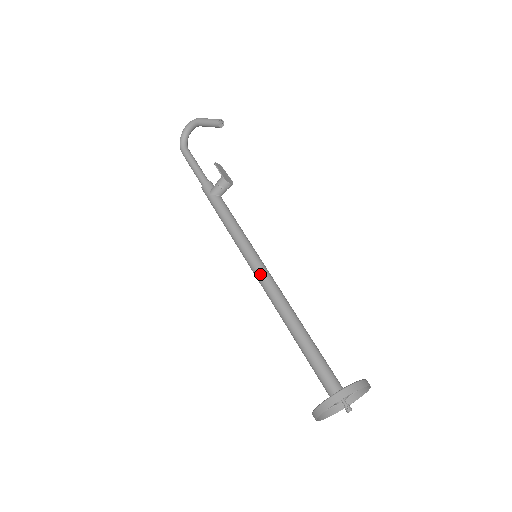
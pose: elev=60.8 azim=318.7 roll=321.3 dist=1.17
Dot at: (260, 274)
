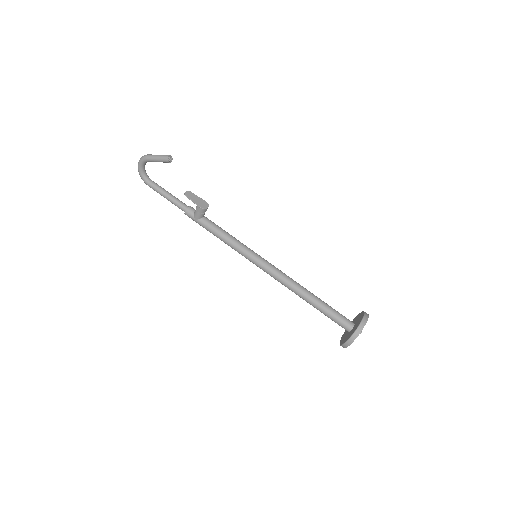
Dot at: (266, 270)
